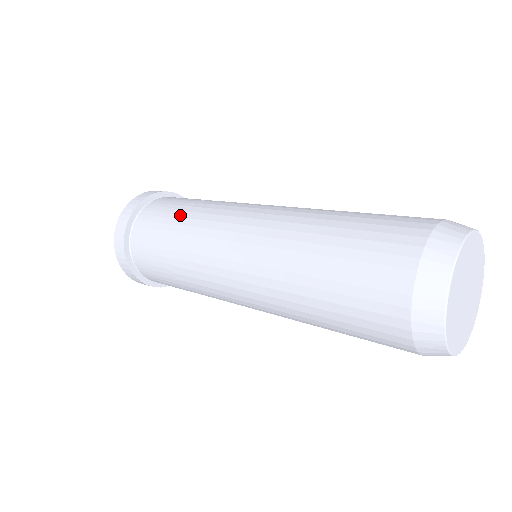
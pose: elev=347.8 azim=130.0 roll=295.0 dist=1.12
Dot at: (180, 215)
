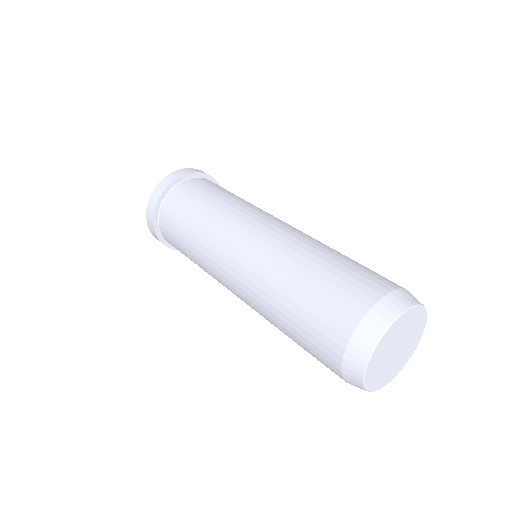
Dot at: (186, 246)
